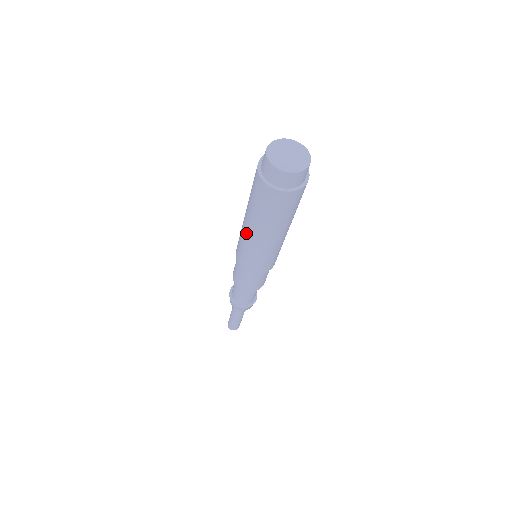
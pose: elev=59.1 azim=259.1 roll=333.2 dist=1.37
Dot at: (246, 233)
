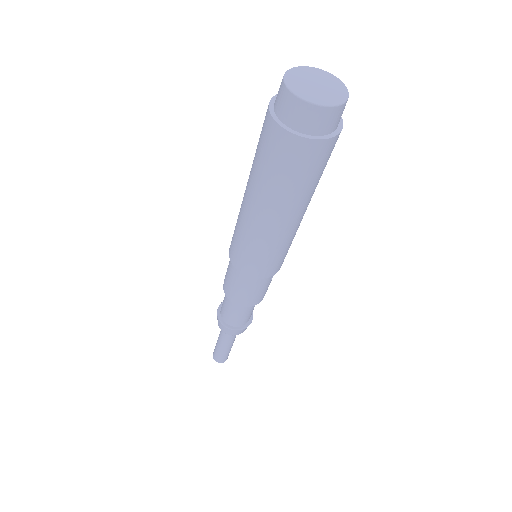
Dot at: (243, 208)
